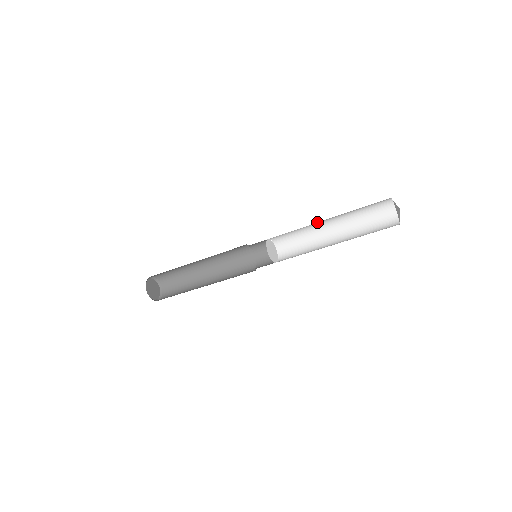
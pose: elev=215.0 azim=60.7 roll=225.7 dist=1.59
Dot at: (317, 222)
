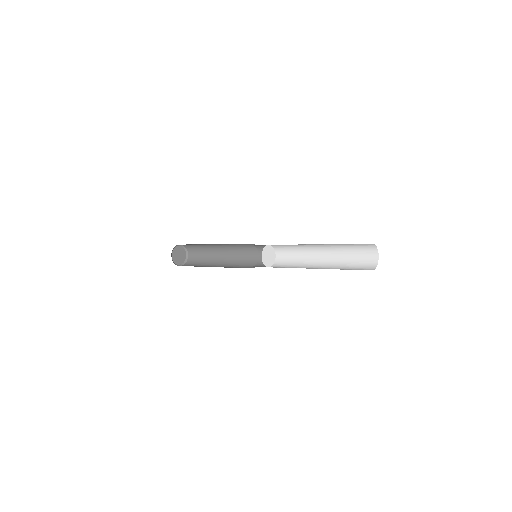
Dot at: occluded
